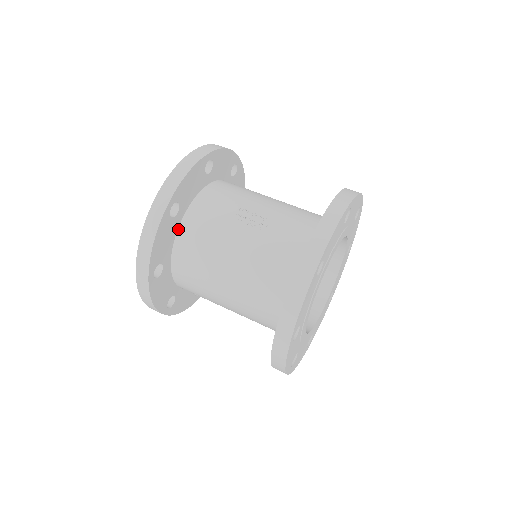
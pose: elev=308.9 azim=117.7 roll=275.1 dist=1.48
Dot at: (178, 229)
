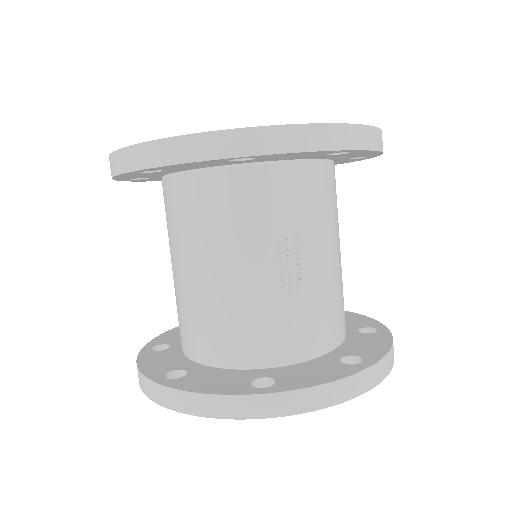
Dot at: (223, 167)
